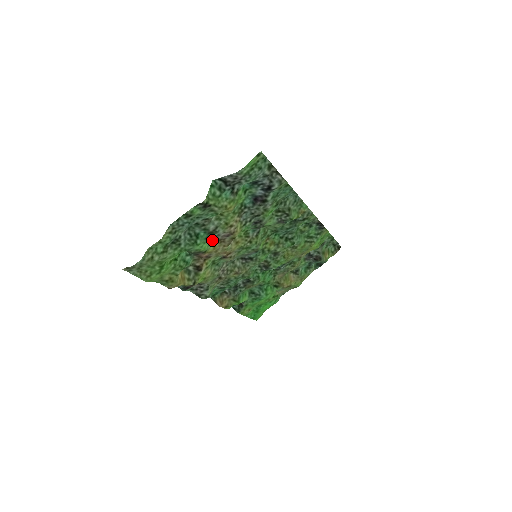
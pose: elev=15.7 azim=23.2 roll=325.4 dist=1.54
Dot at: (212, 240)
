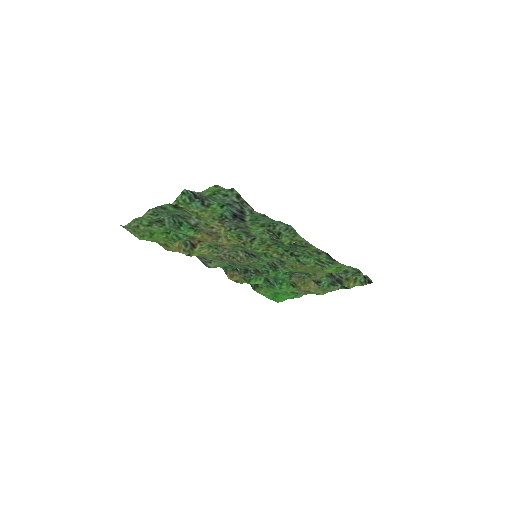
Dot at: (200, 230)
